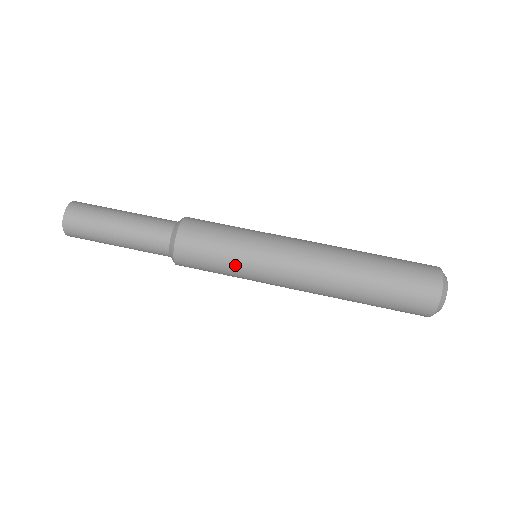
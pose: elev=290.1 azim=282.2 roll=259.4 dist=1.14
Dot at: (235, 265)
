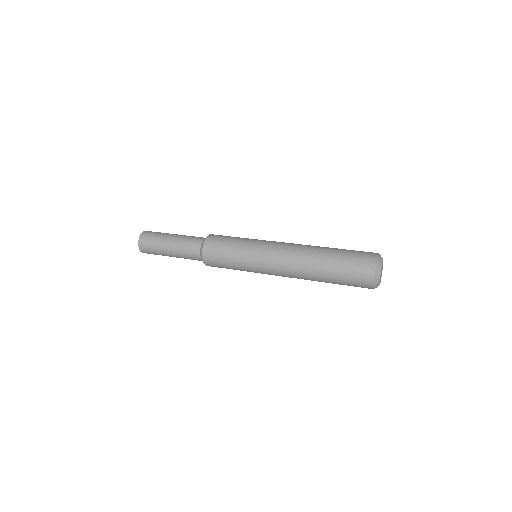
Dot at: (242, 246)
